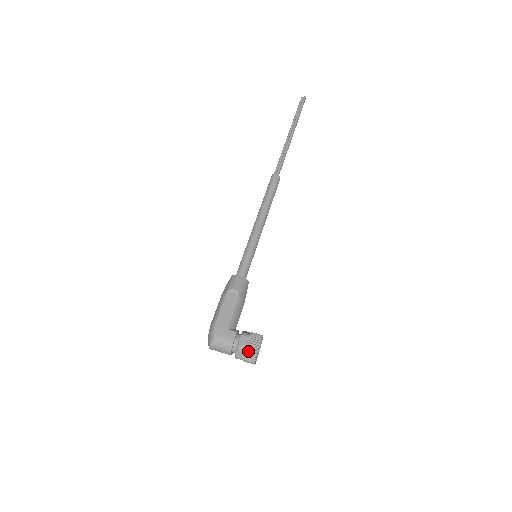
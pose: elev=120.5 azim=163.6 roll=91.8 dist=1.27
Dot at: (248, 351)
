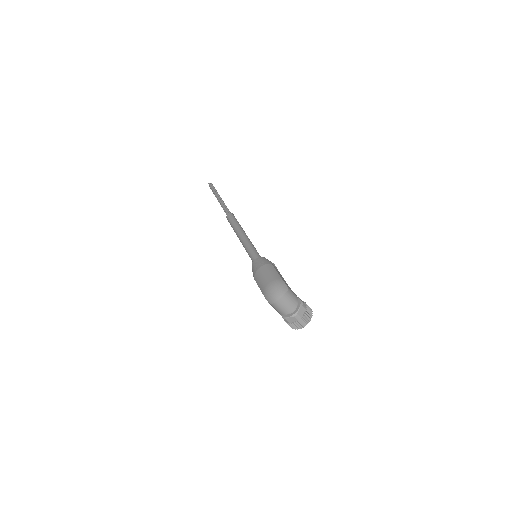
Dot at: (308, 310)
